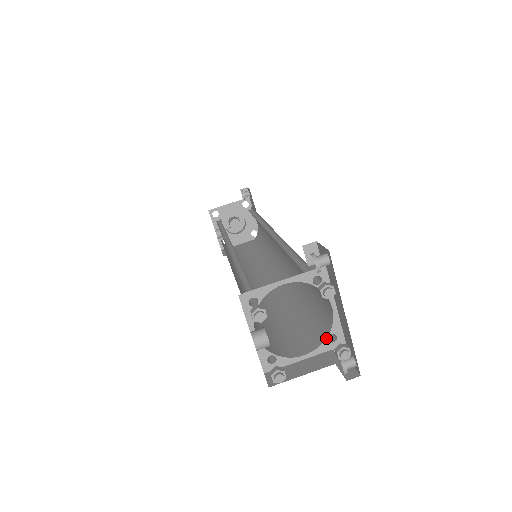
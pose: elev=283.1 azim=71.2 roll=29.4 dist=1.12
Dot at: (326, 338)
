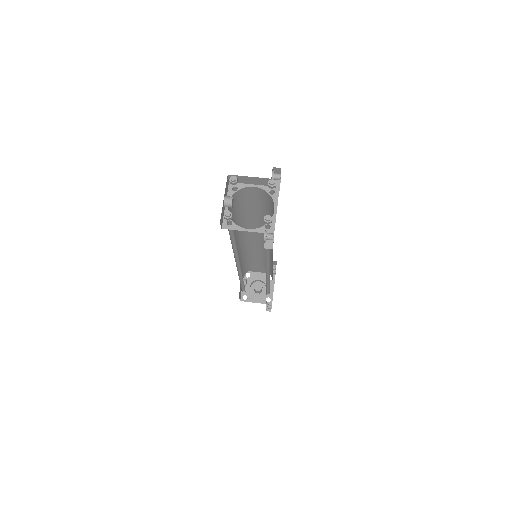
Dot at: (264, 225)
